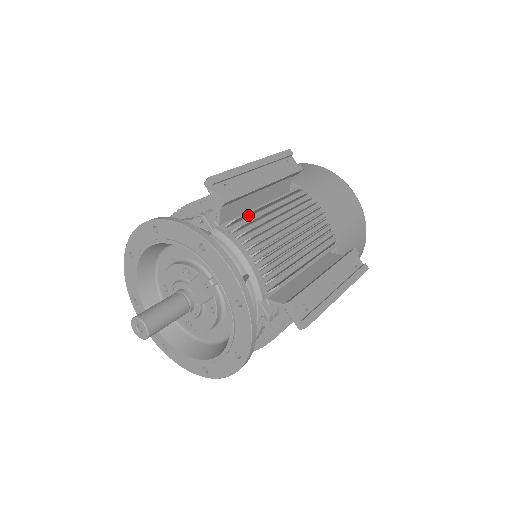
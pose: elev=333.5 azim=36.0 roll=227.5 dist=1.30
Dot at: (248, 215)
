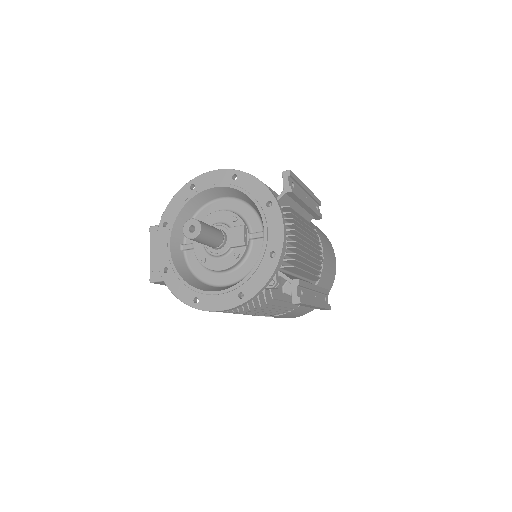
Dot at: occluded
